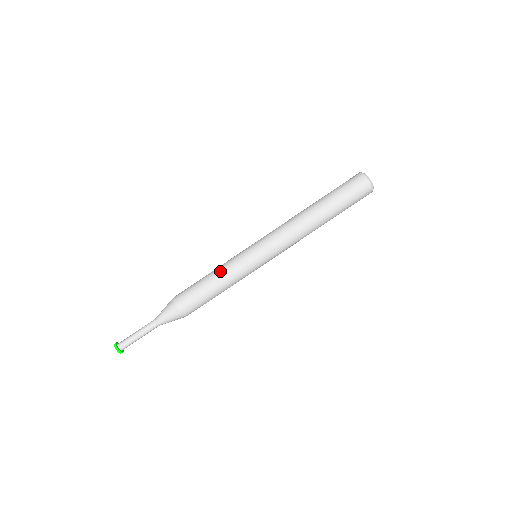
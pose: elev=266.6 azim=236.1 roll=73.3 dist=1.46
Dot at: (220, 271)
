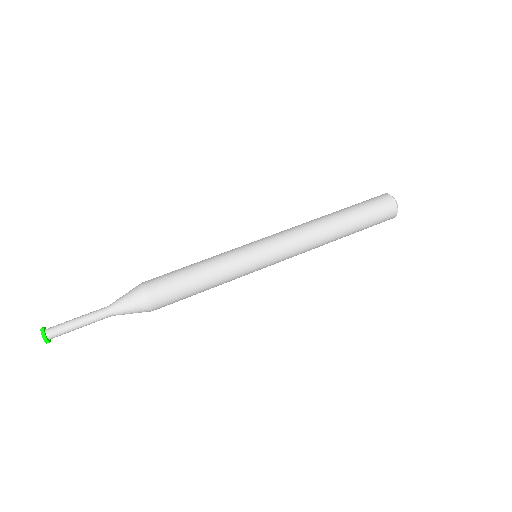
Dot at: (213, 265)
